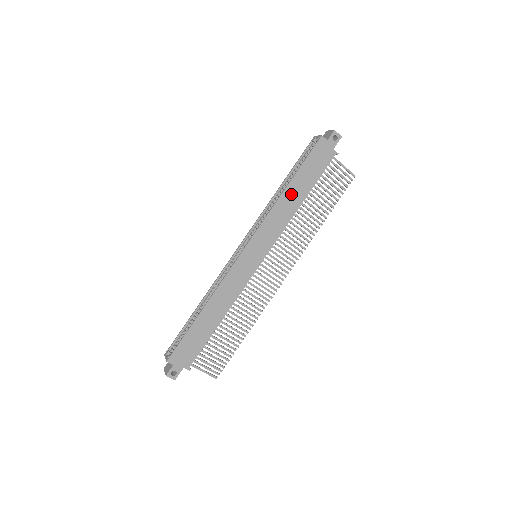
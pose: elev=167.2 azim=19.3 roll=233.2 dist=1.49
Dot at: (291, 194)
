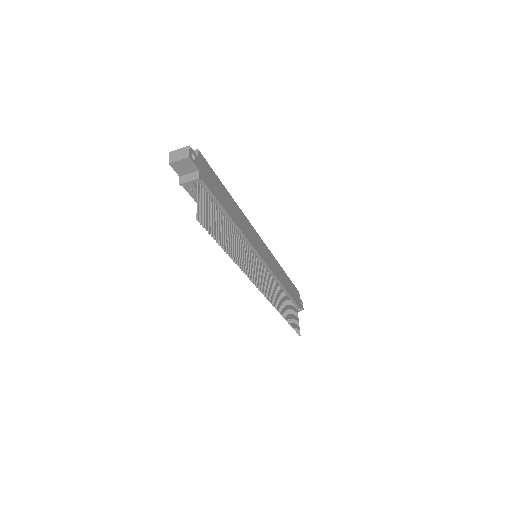
Dot at: (284, 276)
